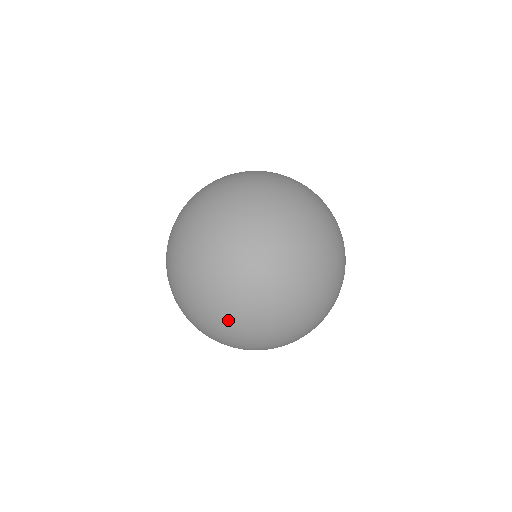
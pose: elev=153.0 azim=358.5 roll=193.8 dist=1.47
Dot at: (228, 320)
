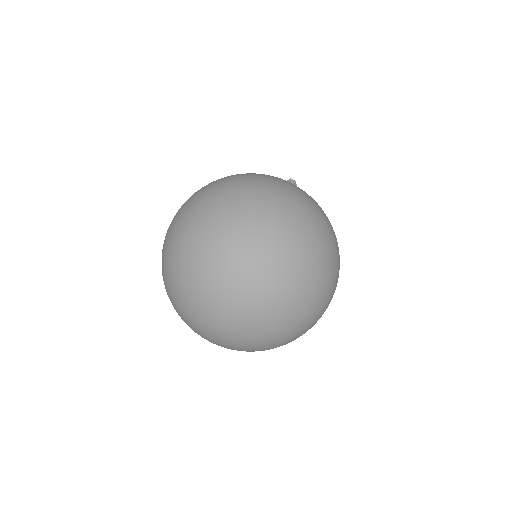
Dot at: (183, 318)
